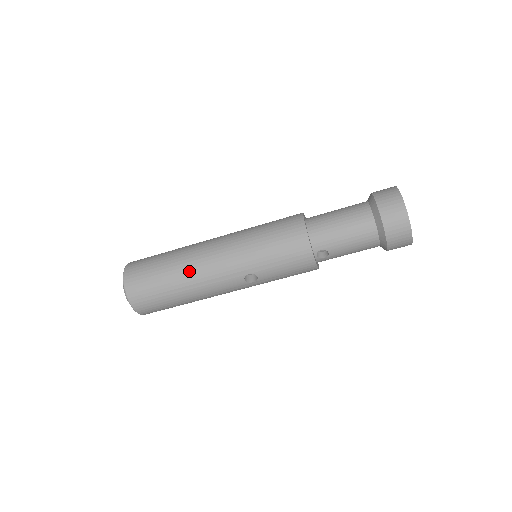
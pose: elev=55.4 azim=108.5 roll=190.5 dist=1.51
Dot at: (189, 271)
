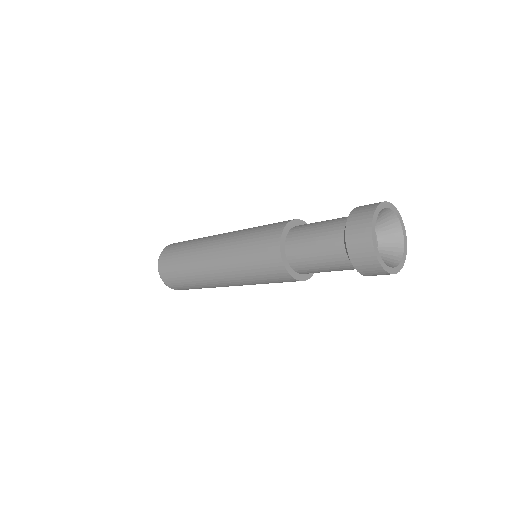
Dot at: (213, 287)
